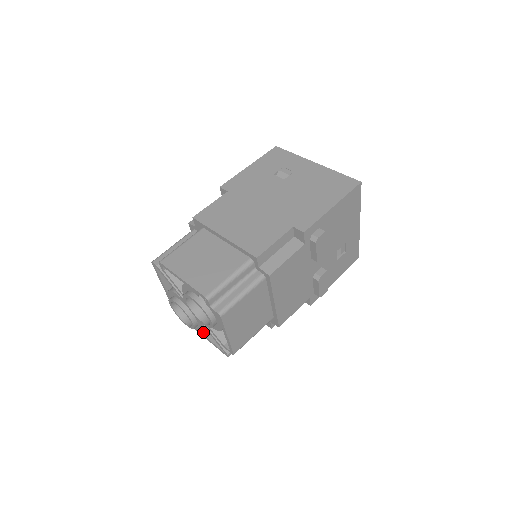
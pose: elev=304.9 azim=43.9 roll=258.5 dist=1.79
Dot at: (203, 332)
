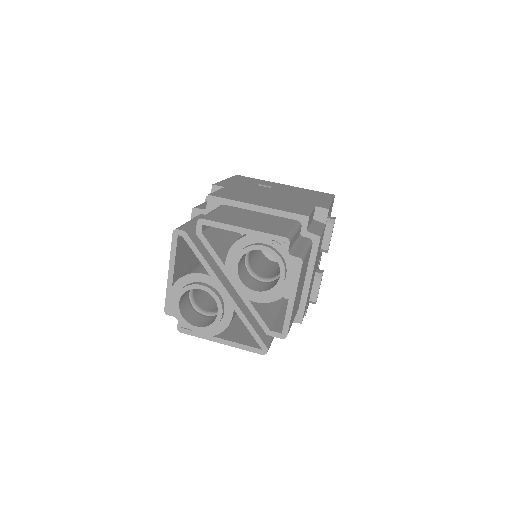
Dot at: (219, 336)
